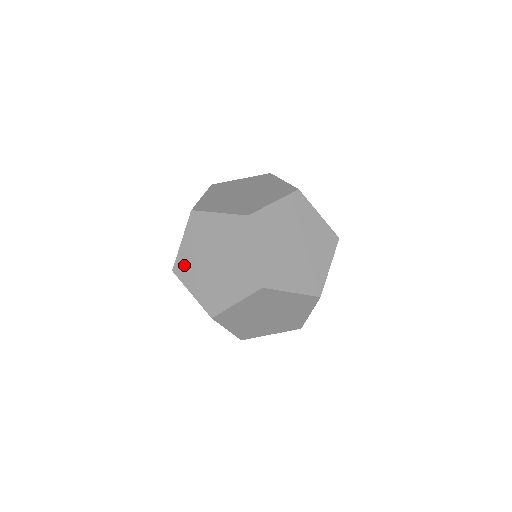
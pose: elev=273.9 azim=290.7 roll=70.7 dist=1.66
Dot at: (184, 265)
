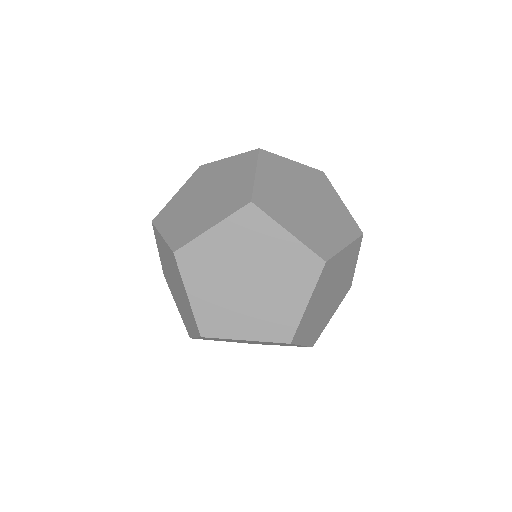
Dot at: (212, 318)
